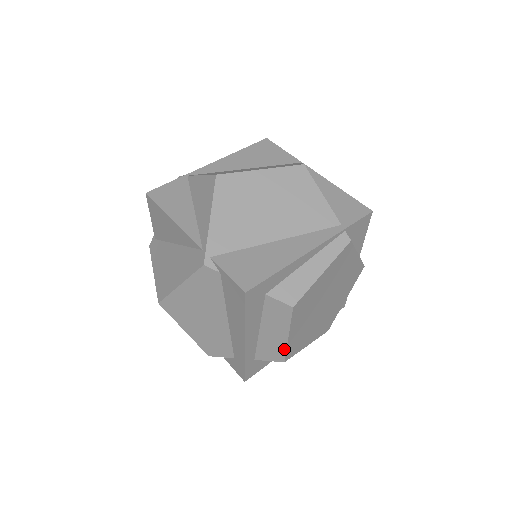
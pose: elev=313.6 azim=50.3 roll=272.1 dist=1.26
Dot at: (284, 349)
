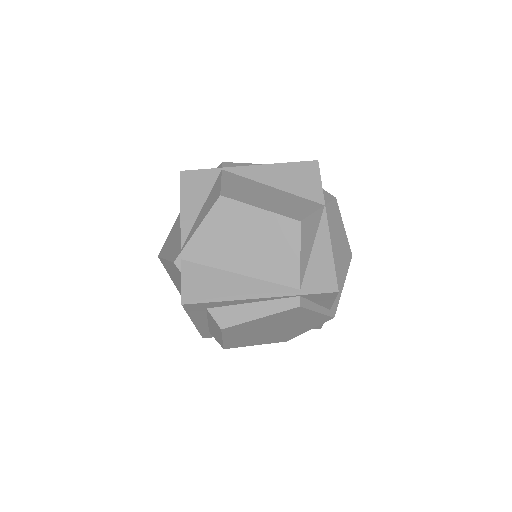
Dot at: (222, 343)
